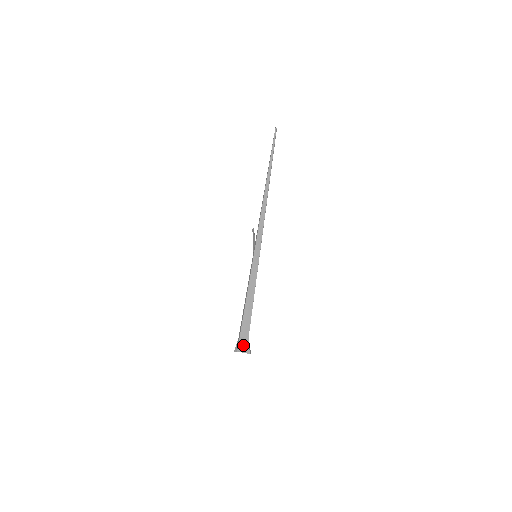
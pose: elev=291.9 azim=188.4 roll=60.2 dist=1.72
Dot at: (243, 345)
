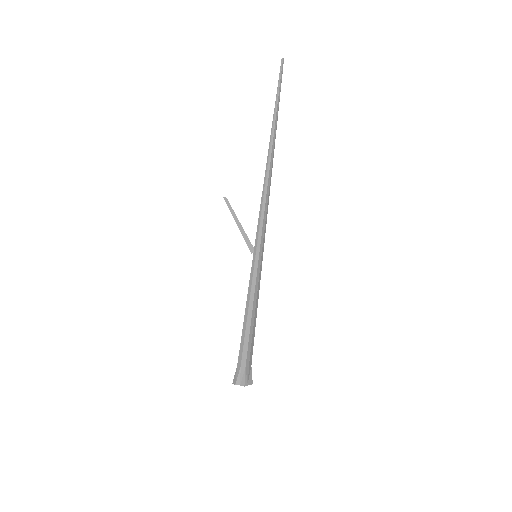
Dot at: (248, 376)
